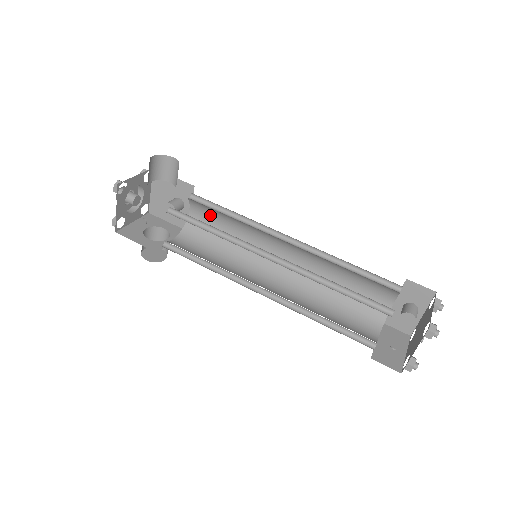
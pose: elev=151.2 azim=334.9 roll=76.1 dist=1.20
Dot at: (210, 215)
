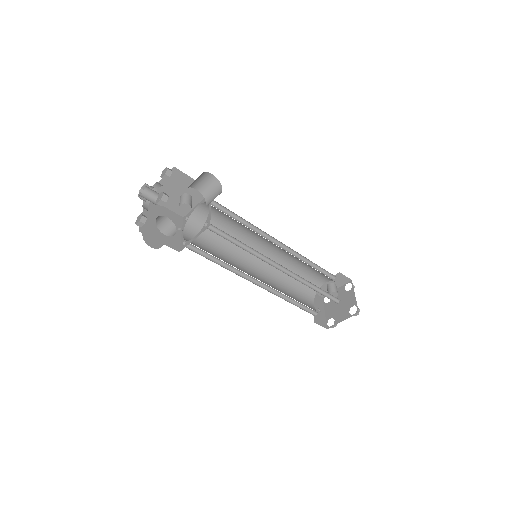
Dot at: (217, 214)
